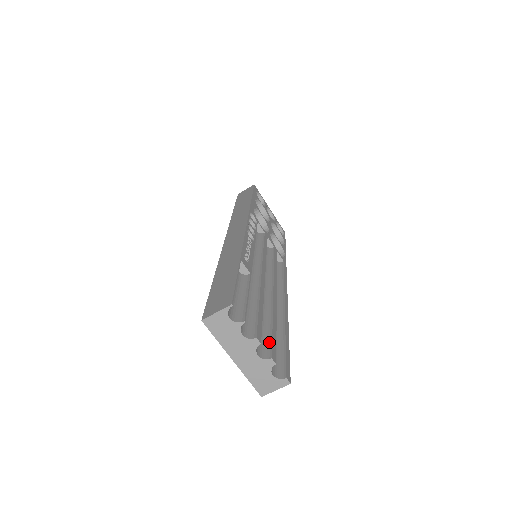
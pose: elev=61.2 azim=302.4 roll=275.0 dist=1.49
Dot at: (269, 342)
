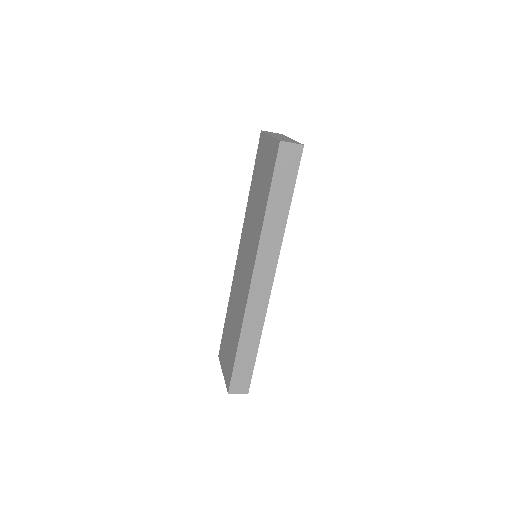
Dot at: occluded
